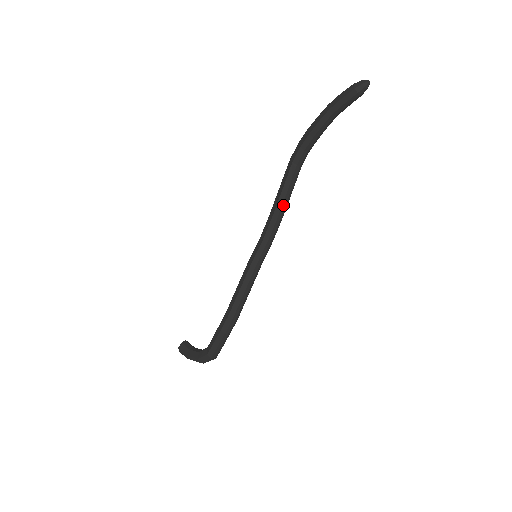
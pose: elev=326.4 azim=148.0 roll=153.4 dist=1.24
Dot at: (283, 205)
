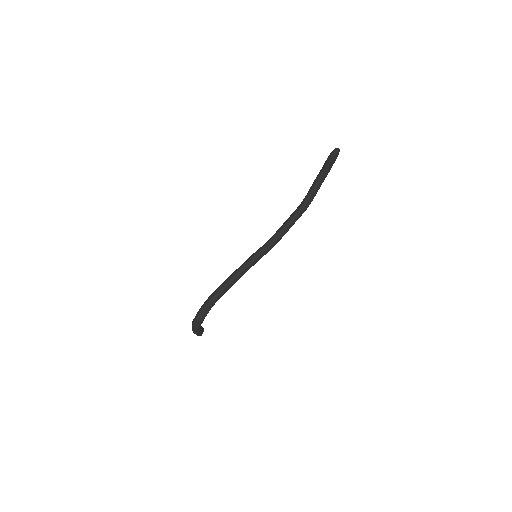
Dot at: (283, 226)
